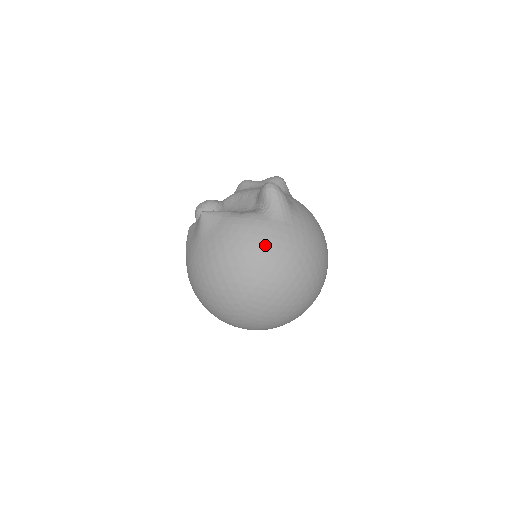
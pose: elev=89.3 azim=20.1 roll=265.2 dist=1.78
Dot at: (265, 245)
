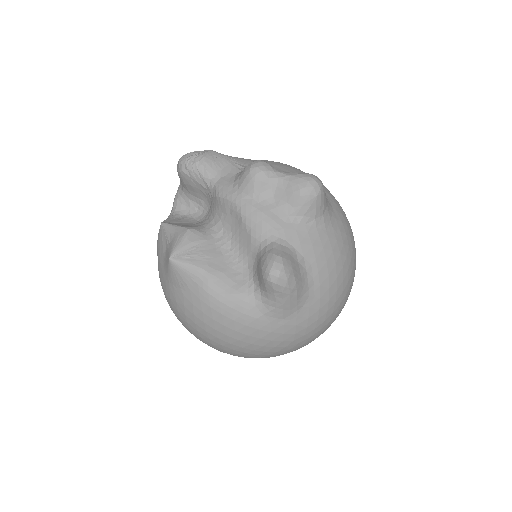
Dot at: (248, 343)
